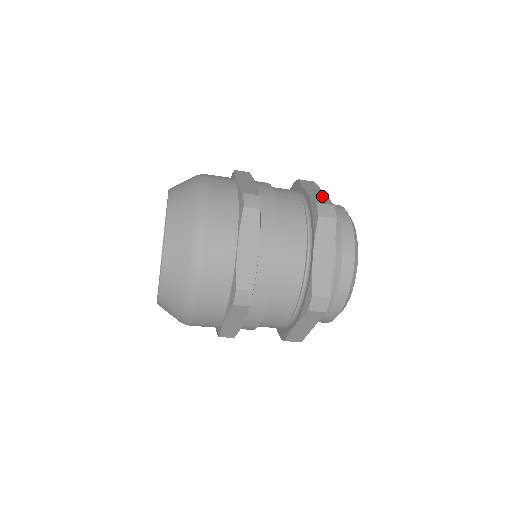
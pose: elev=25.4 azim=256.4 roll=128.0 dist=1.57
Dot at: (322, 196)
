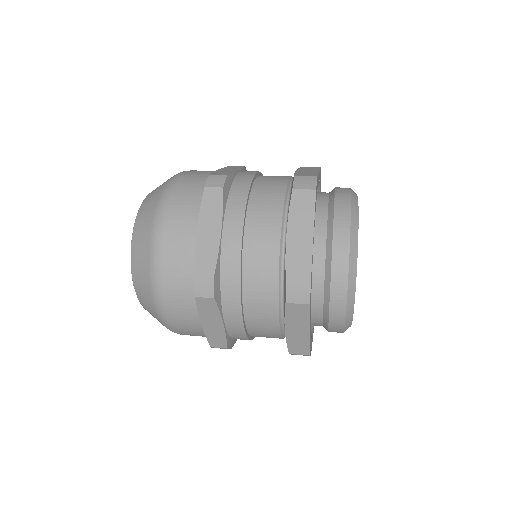
Dot at: (304, 253)
